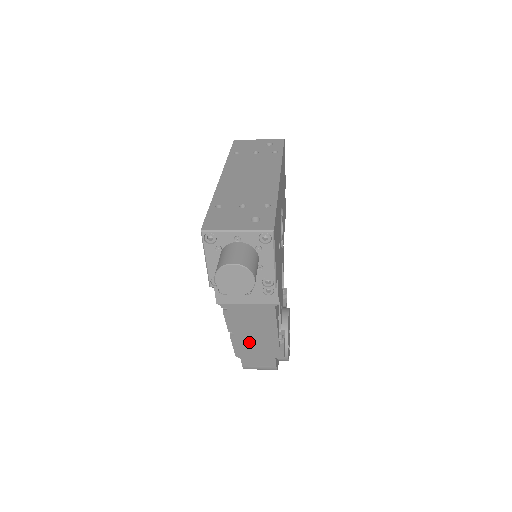
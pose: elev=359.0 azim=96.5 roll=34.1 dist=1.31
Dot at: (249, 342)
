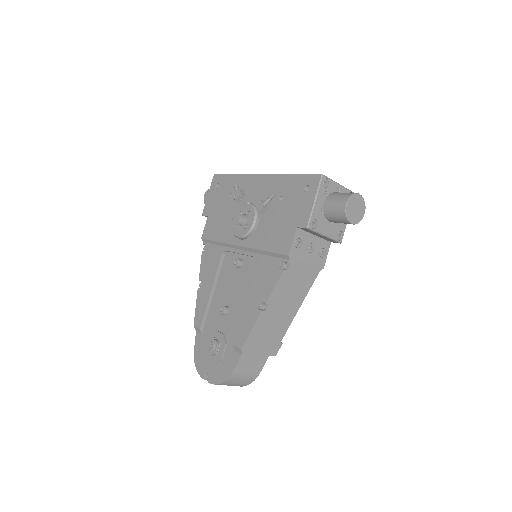
Dot at: (269, 323)
